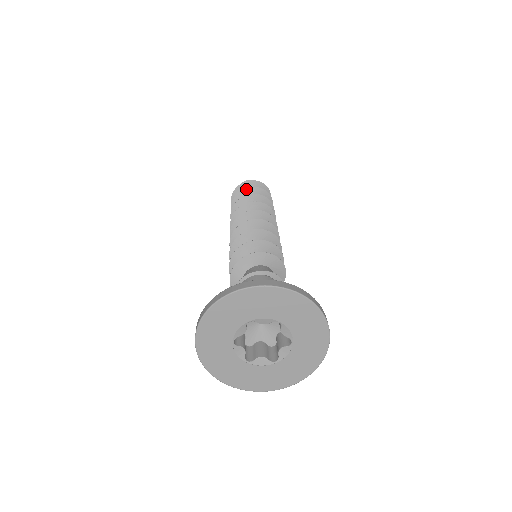
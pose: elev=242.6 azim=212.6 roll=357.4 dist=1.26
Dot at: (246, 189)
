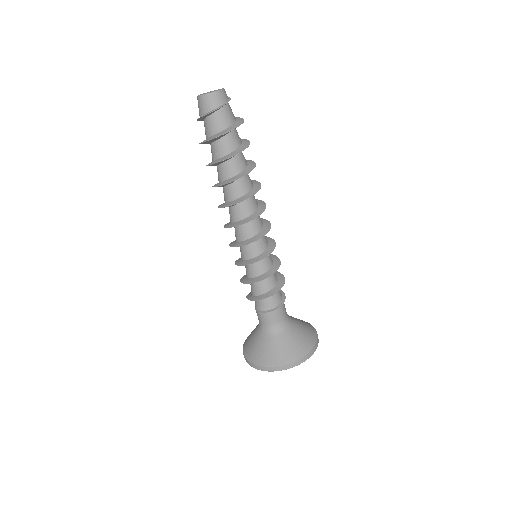
Dot at: occluded
